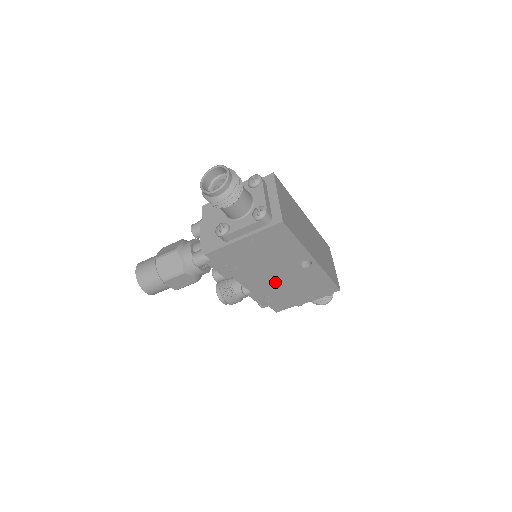
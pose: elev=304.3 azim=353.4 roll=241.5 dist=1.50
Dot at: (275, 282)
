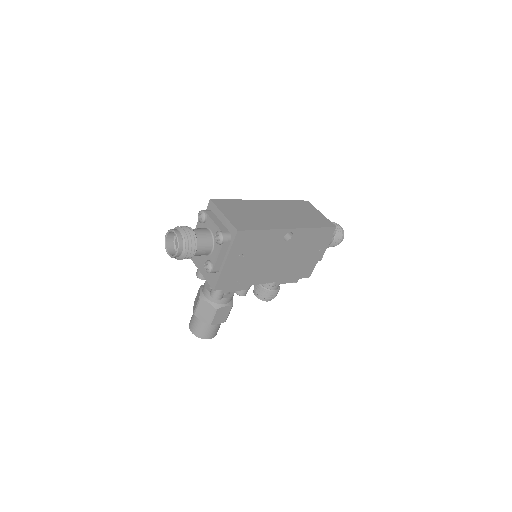
Dot at: (282, 263)
